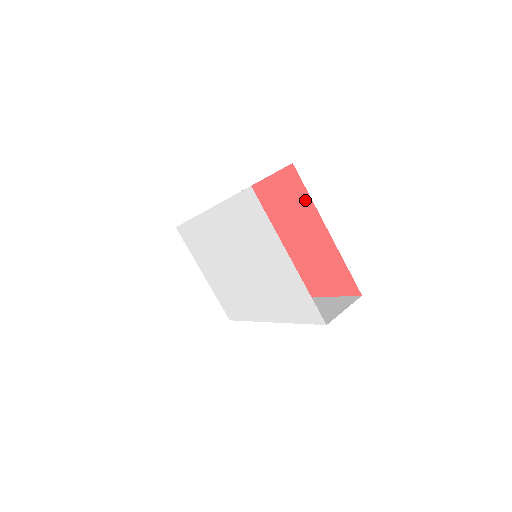
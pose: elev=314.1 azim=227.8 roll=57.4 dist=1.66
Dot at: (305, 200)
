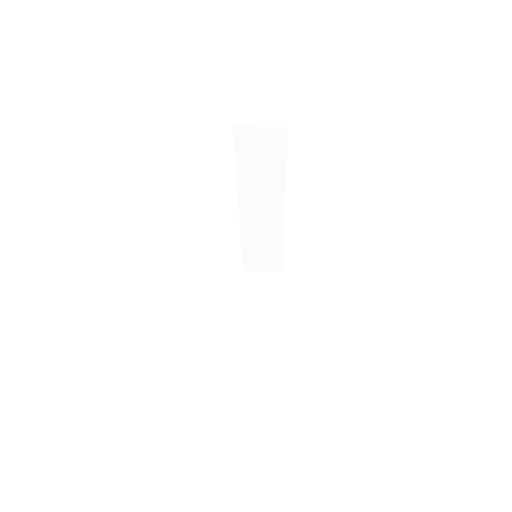
Dot at: occluded
